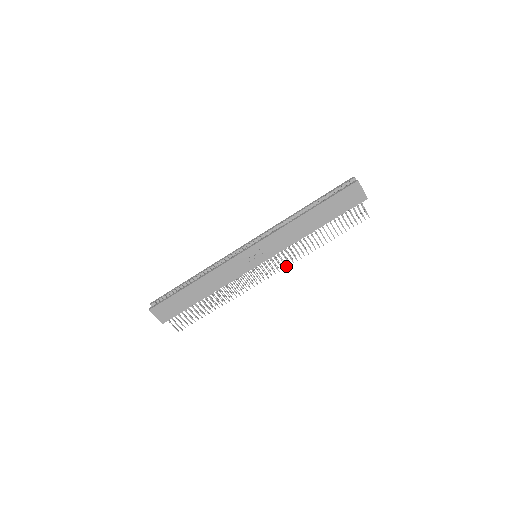
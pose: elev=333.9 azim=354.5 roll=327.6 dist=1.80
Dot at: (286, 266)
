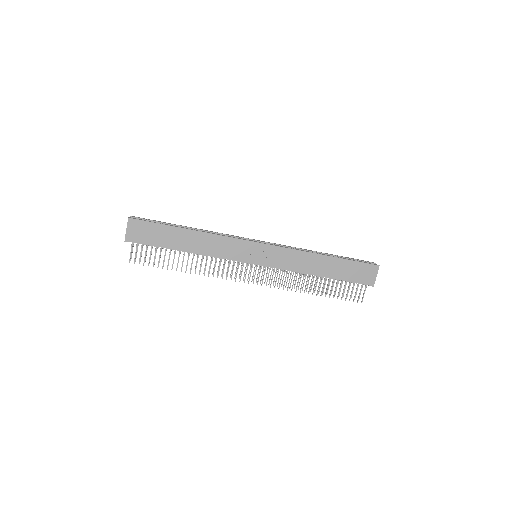
Dot at: occluded
